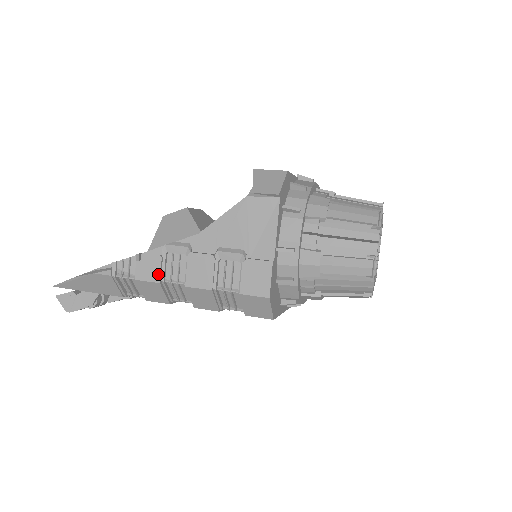
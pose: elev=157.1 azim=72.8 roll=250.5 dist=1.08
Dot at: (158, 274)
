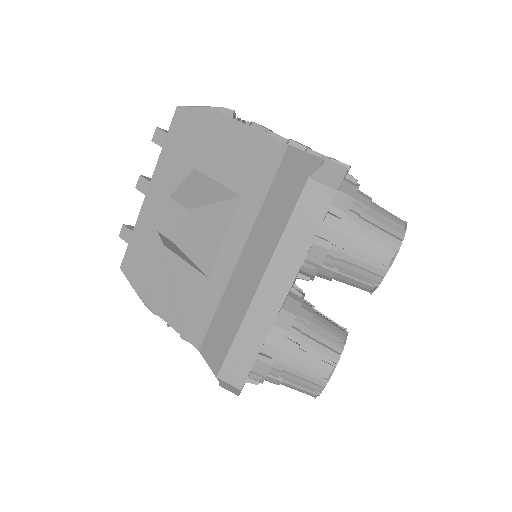
Dot at: occluded
